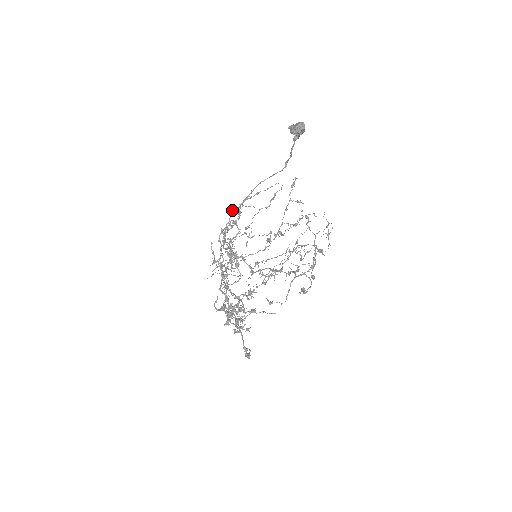
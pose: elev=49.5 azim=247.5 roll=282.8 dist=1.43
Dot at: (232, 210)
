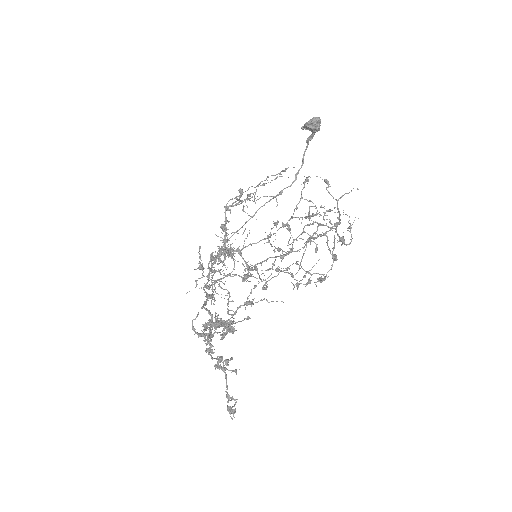
Dot at: occluded
